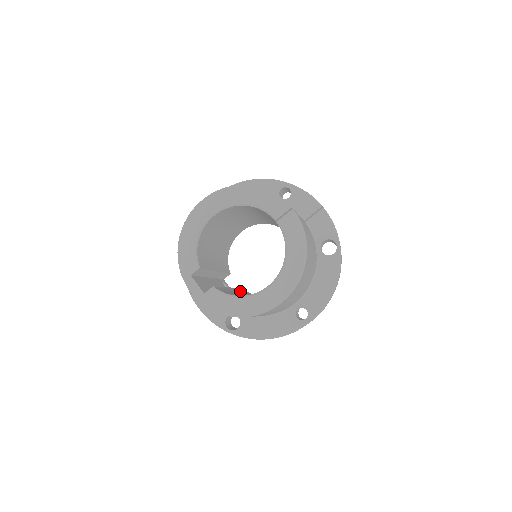
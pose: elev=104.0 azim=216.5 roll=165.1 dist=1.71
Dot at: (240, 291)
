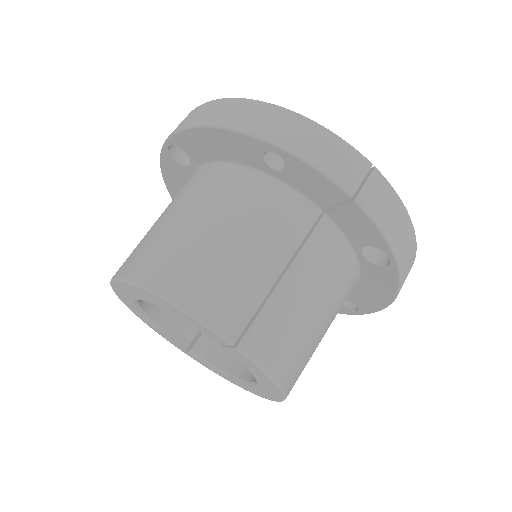
Dot at: occluded
